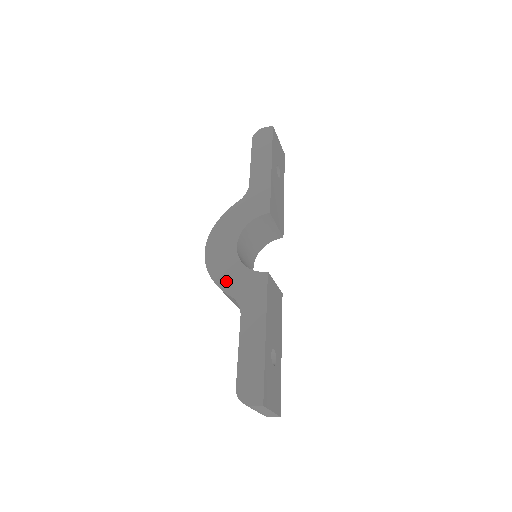
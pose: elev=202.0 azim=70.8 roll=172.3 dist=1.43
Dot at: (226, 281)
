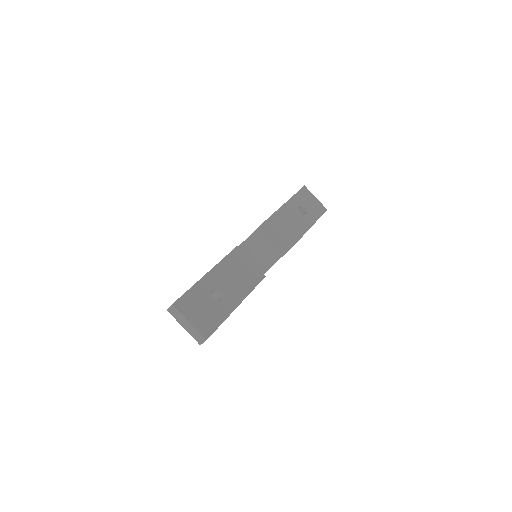
Dot at: occluded
